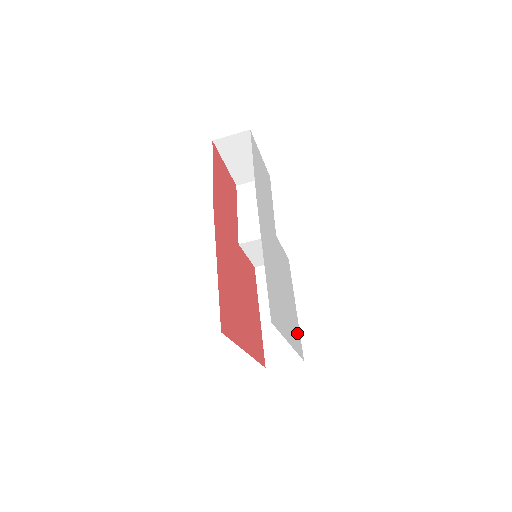
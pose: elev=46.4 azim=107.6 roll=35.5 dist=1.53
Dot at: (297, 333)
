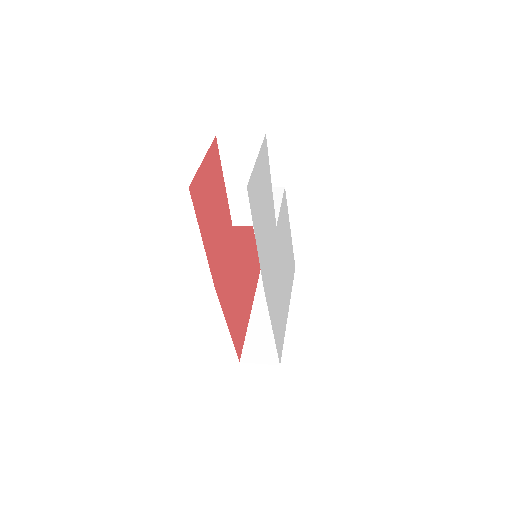
Dot at: (291, 262)
